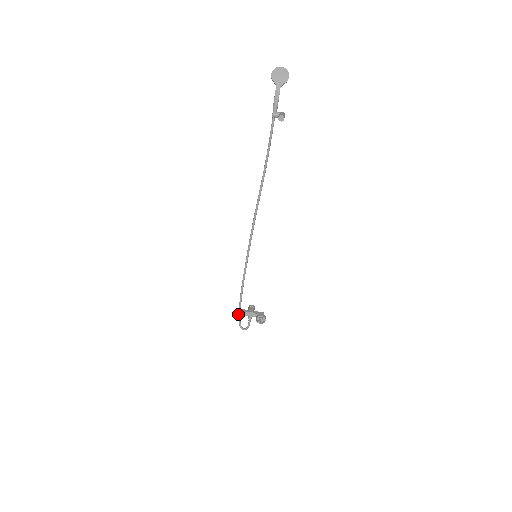
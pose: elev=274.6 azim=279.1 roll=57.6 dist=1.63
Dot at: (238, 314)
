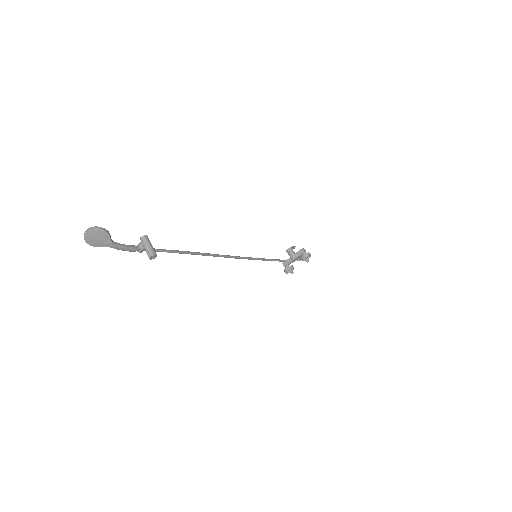
Dot at: occluded
